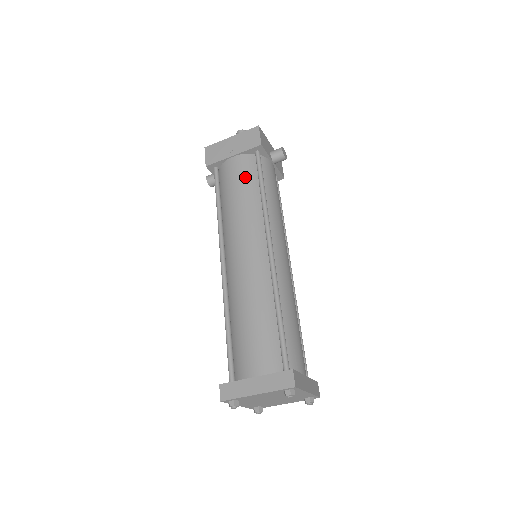
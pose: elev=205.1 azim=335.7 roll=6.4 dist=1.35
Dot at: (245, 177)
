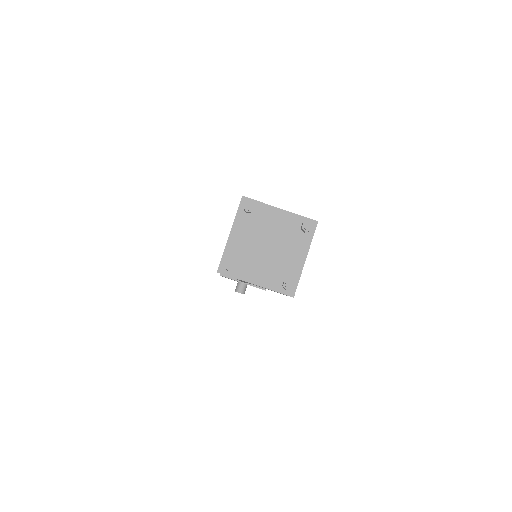
Dot at: occluded
